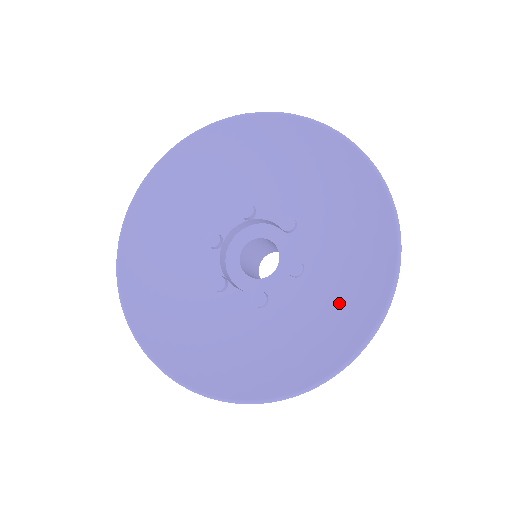
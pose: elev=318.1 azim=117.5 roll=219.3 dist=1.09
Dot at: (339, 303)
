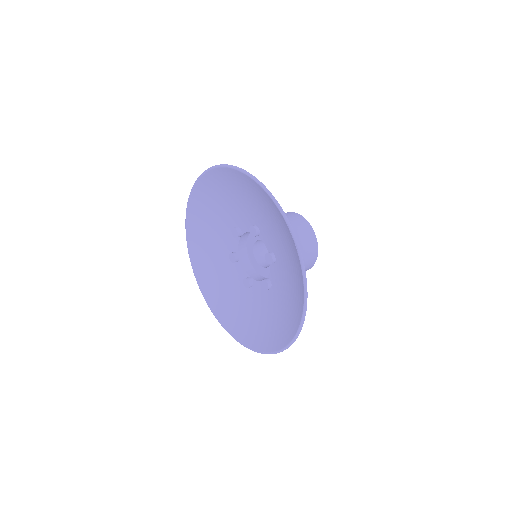
Dot at: (273, 322)
